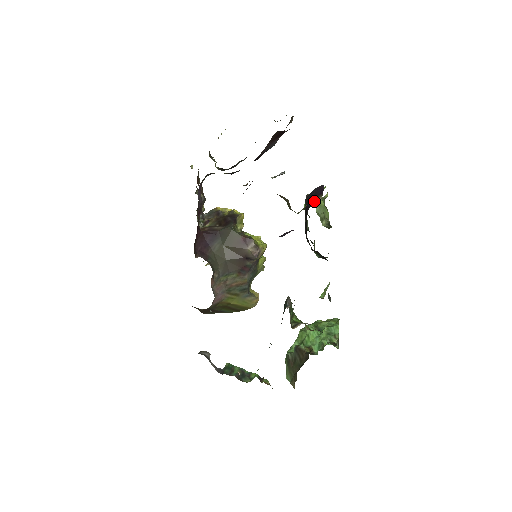
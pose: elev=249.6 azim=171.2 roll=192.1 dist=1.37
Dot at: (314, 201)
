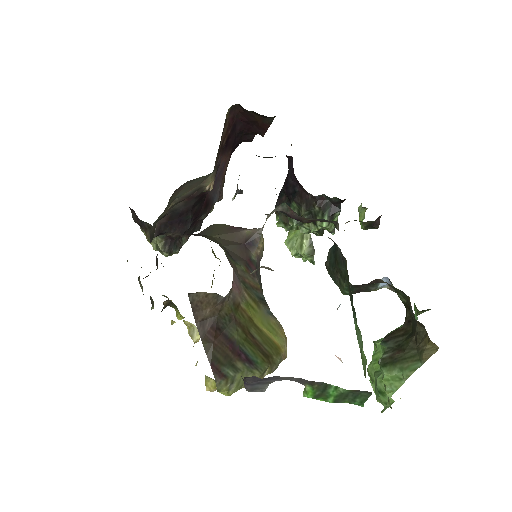
Dot at: occluded
